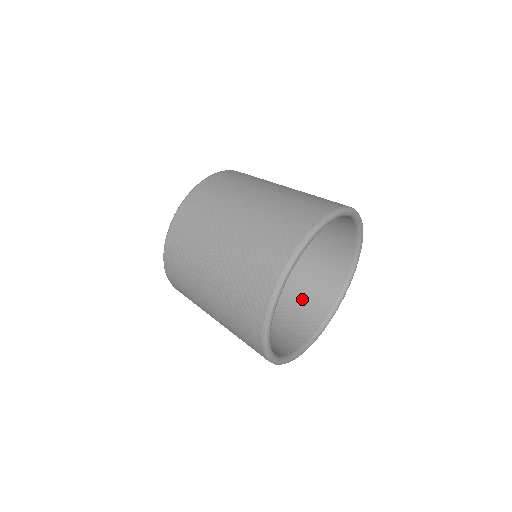
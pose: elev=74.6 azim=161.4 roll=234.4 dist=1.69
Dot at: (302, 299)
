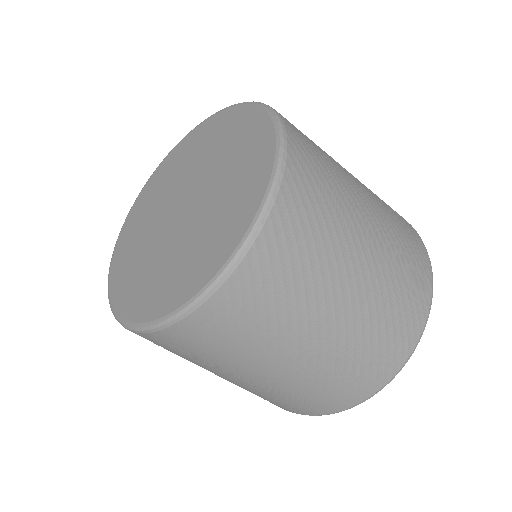
Dot at: occluded
